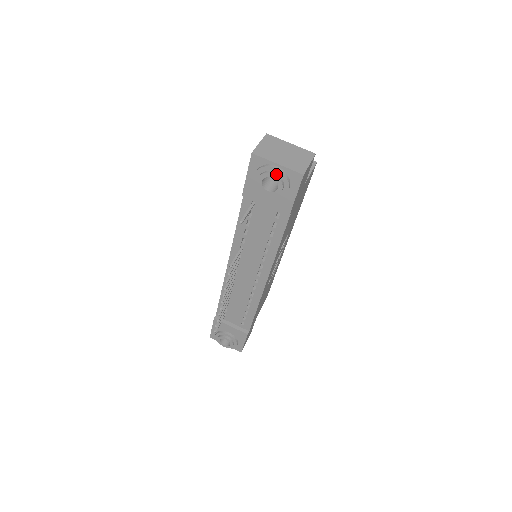
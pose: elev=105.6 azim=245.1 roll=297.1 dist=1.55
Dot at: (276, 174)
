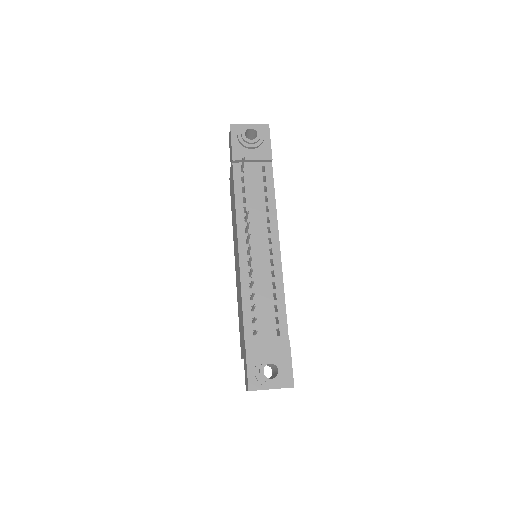
Dot at: (252, 126)
